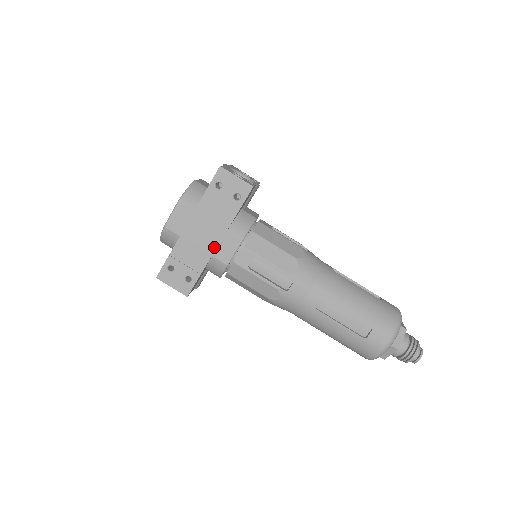
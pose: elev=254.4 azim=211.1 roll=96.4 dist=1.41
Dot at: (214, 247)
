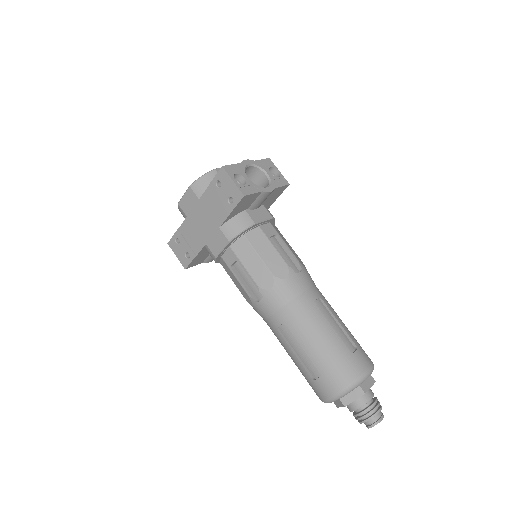
Dot at: (208, 237)
